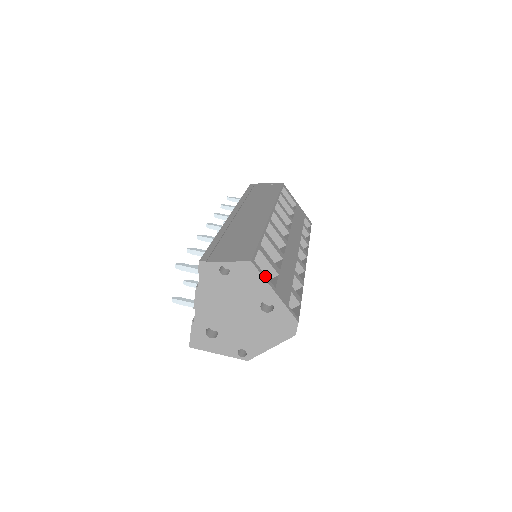
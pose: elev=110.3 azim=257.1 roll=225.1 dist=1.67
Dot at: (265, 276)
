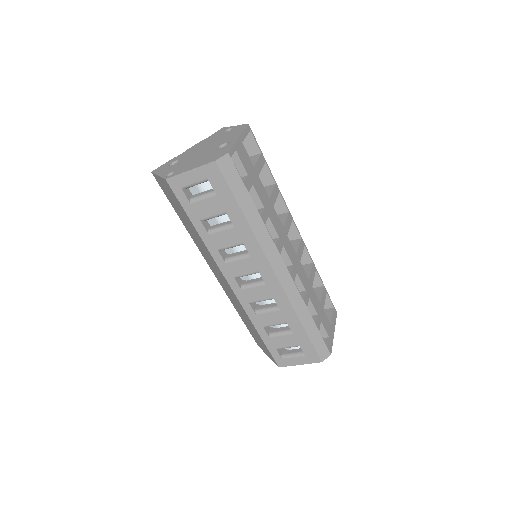
Dot at: (245, 135)
